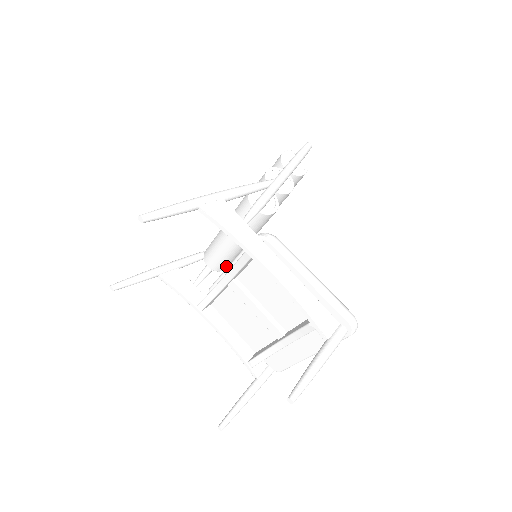
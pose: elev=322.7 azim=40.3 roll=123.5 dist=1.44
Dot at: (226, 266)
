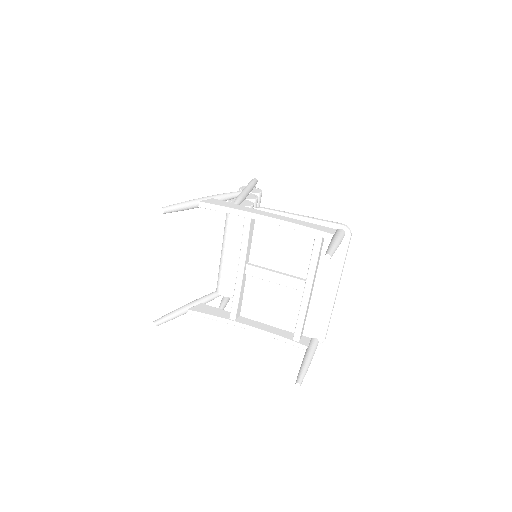
Dot at: occluded
